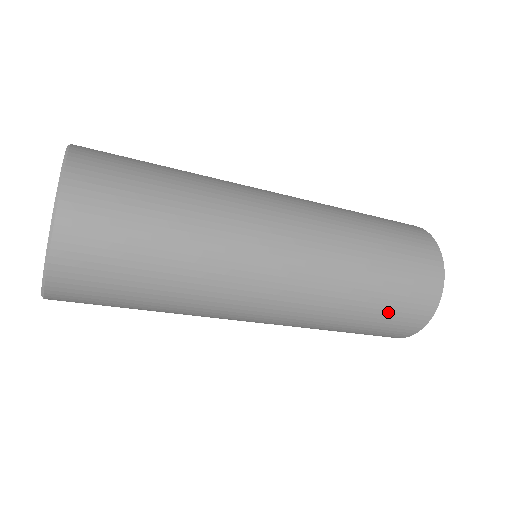
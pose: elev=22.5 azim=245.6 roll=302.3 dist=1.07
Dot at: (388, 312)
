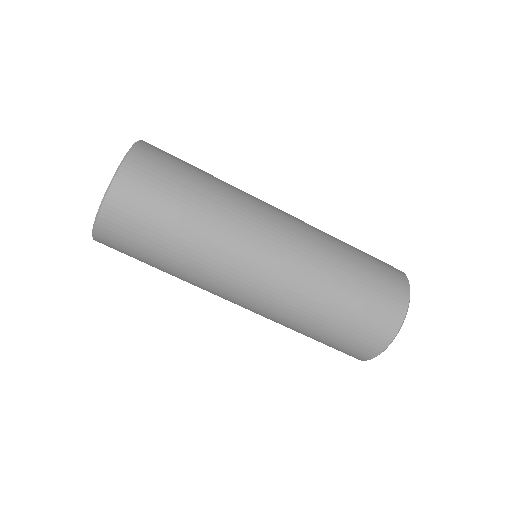
Dot at: (347, 328)
